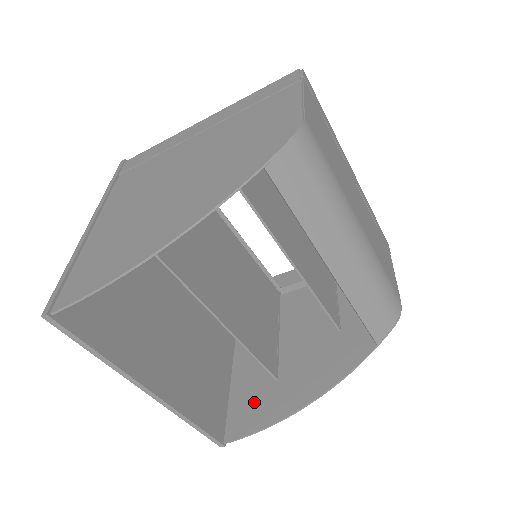
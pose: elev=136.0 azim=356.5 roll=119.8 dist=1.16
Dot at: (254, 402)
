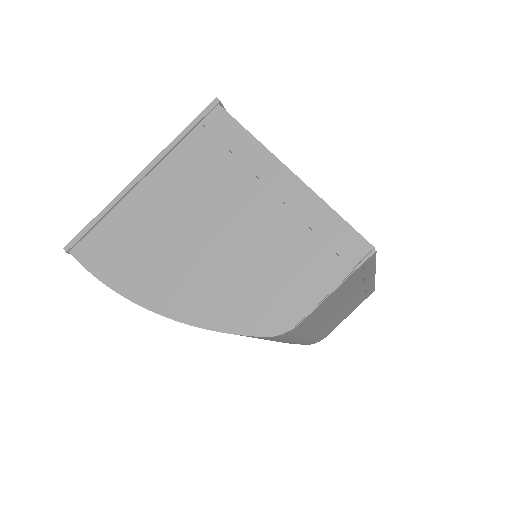
Dot at: occluded
